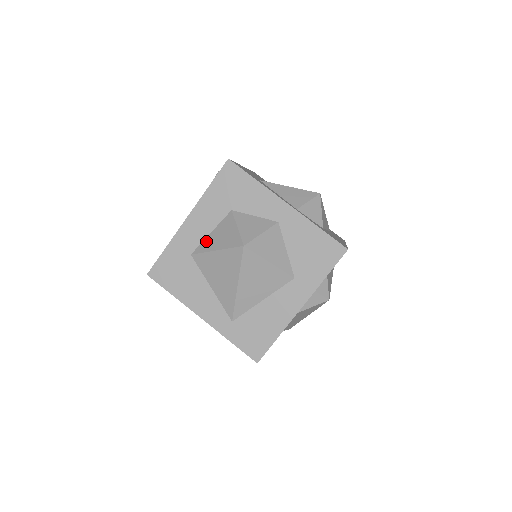
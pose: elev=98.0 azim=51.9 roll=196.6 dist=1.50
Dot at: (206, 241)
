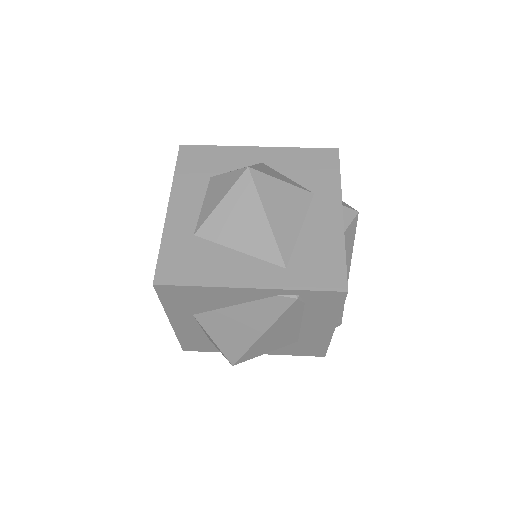
Dot at: (203, 212)
